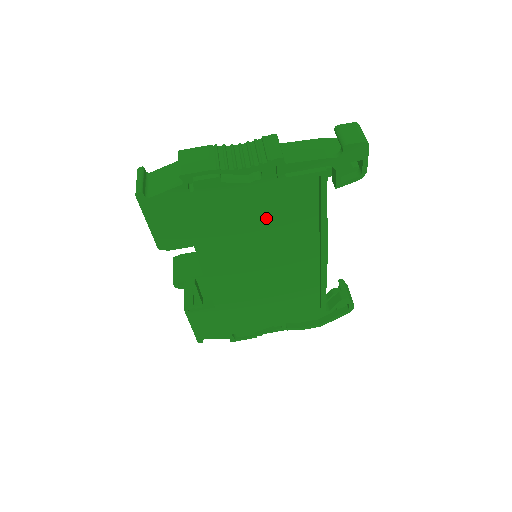
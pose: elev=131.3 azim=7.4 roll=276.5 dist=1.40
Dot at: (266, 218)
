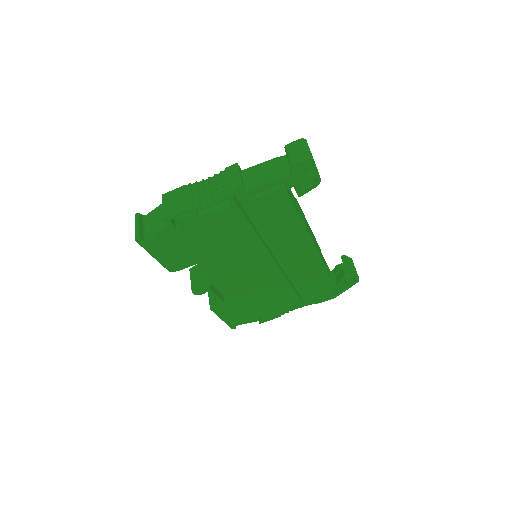
Dot at: (248, 232)
